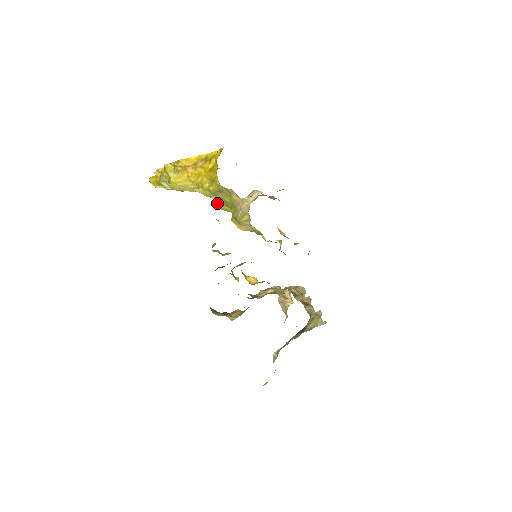
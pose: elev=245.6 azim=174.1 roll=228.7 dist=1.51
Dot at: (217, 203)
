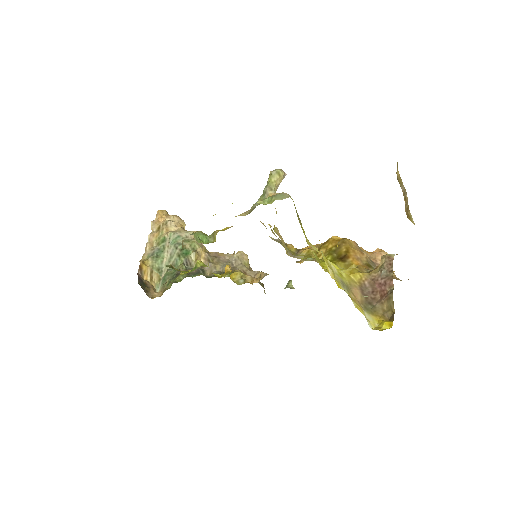
Dot at: occluded
